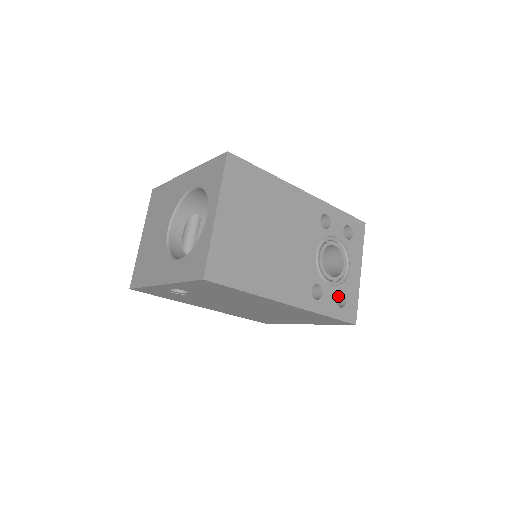
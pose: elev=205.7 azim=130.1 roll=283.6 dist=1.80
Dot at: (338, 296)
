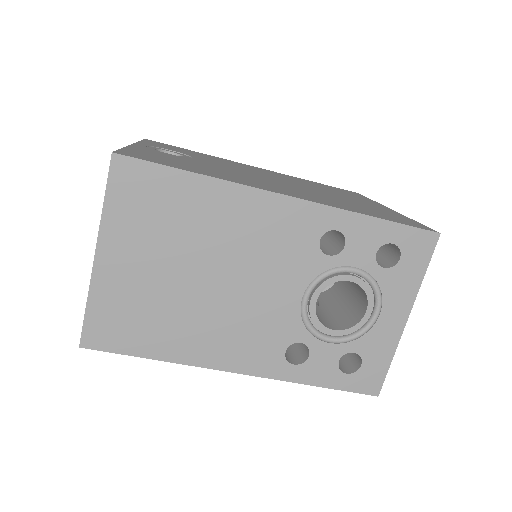
Dot at: occluded
